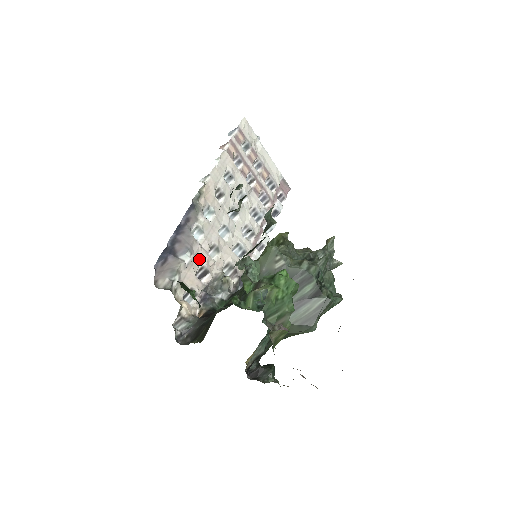
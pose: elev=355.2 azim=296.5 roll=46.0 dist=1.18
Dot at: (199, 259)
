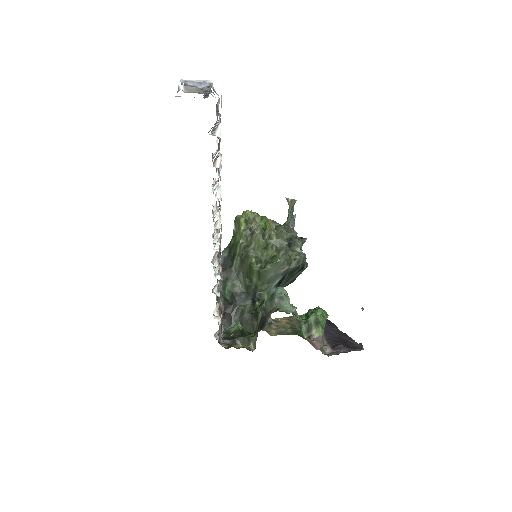
Dot at: occluded
